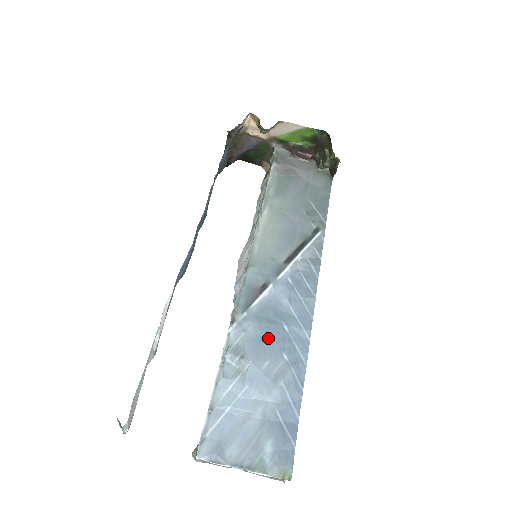
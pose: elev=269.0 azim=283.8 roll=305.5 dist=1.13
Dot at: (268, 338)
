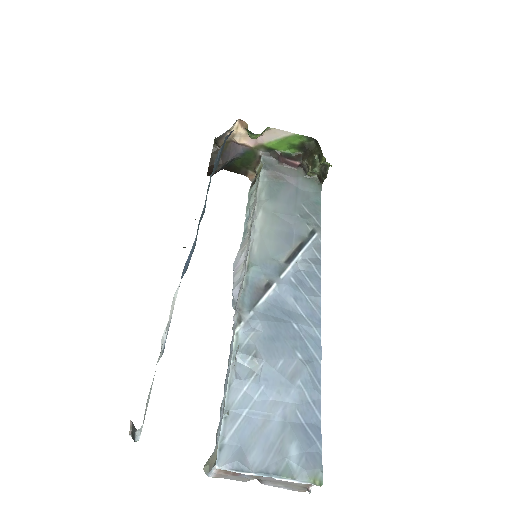
Dot at: (279, 336)
